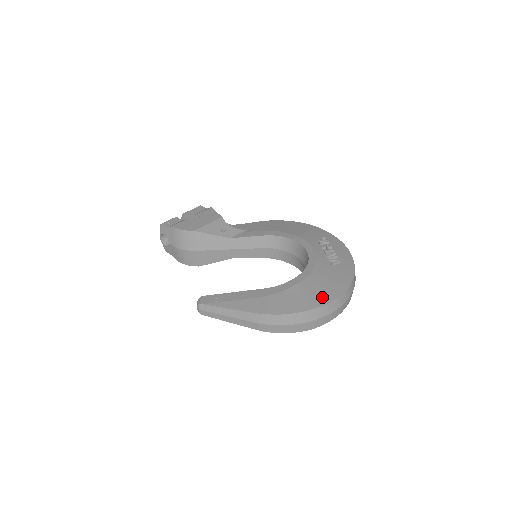
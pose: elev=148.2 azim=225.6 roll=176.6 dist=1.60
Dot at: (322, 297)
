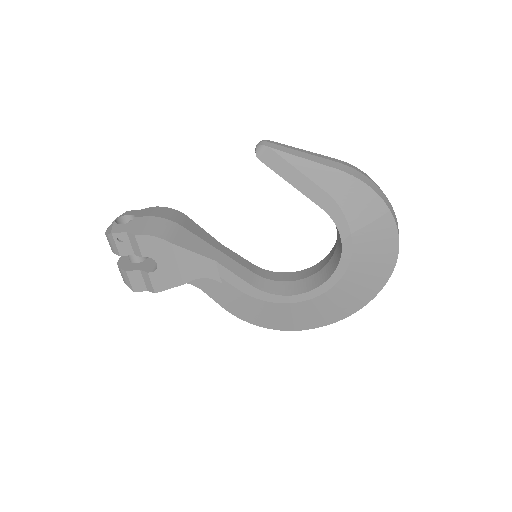
Dot at: occluded
